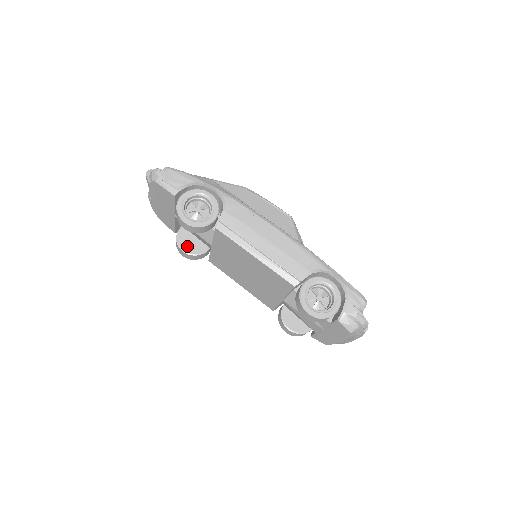
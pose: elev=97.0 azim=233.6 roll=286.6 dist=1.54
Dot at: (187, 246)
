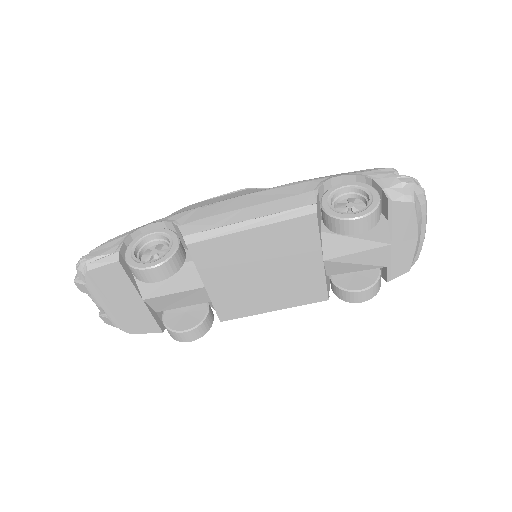
Dot at: (185, 324)
